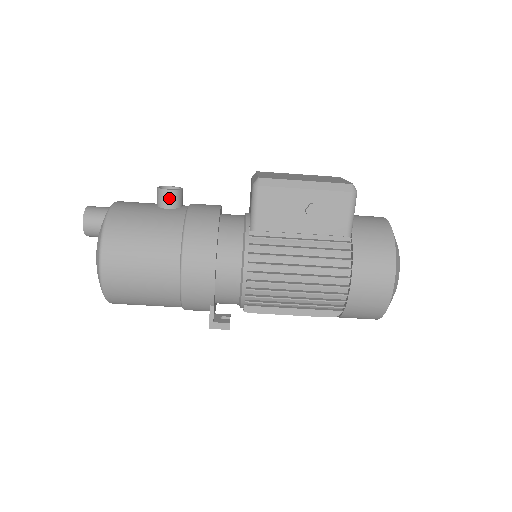
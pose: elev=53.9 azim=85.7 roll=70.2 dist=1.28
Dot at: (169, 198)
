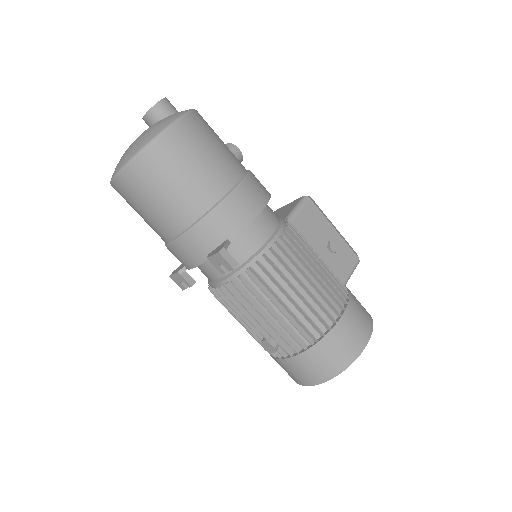
Dot at: (235, 154)
